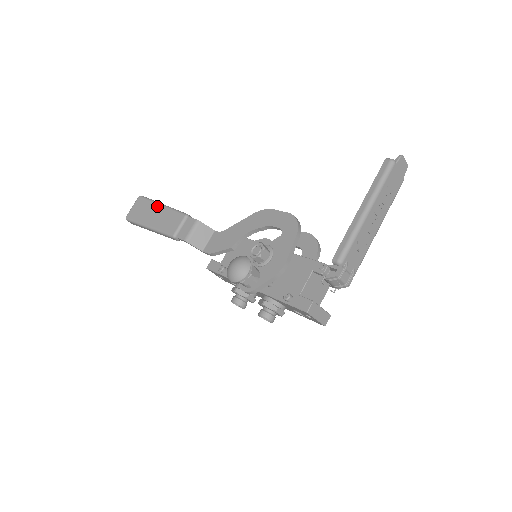
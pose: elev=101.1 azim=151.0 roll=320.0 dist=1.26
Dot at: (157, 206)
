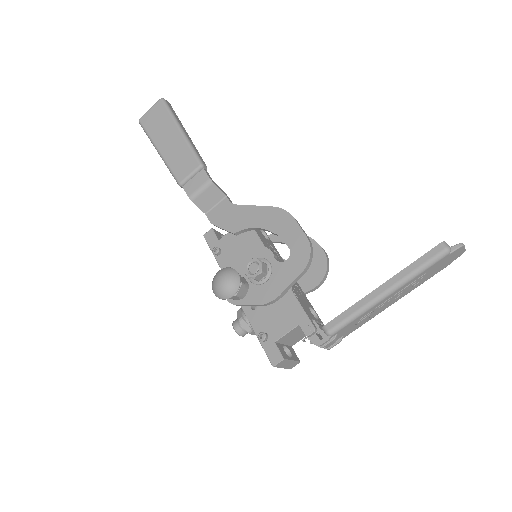
Dot at: (175, 129)
